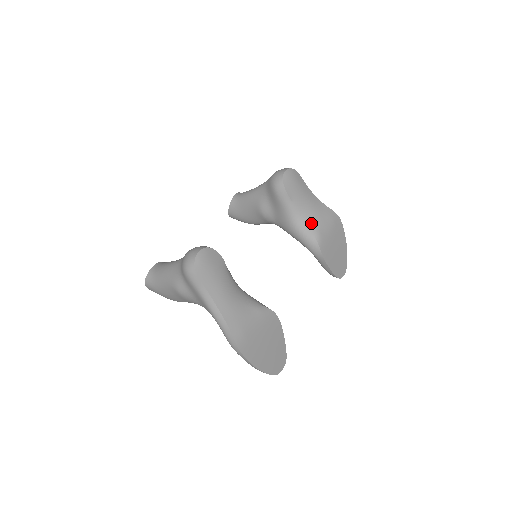
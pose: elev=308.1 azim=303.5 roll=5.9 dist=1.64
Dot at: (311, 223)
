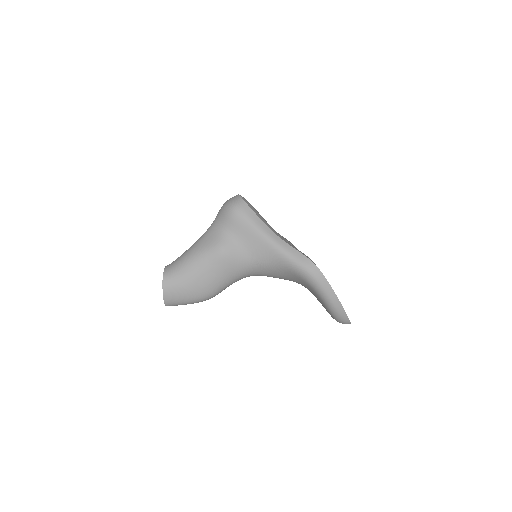
Dot at: occluded
